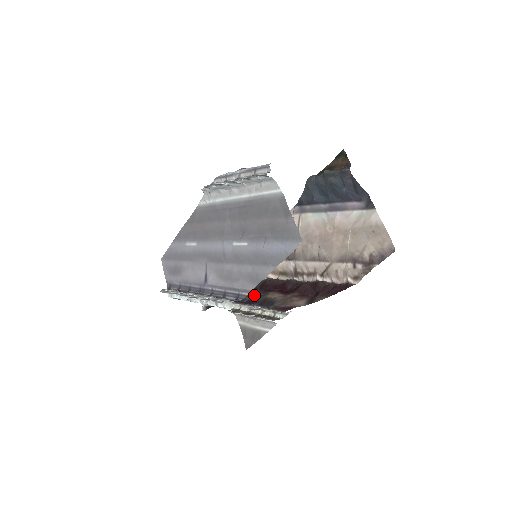
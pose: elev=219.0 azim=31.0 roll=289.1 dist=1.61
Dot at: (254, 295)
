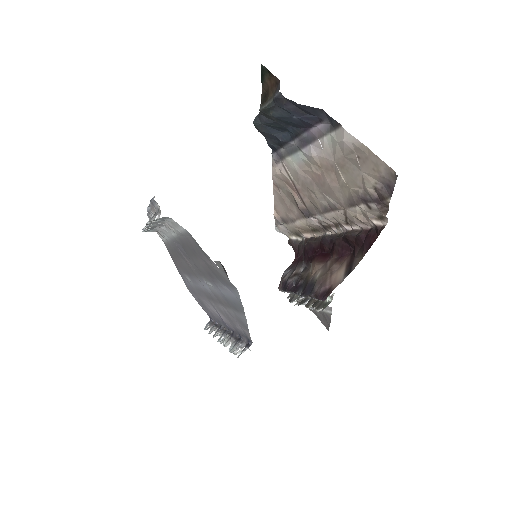
Dot at: (299, 271)
